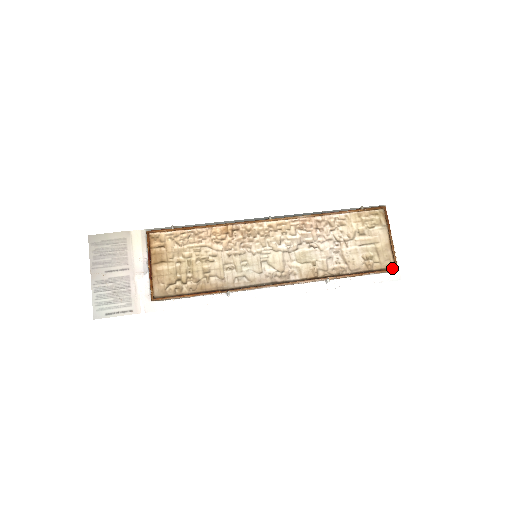
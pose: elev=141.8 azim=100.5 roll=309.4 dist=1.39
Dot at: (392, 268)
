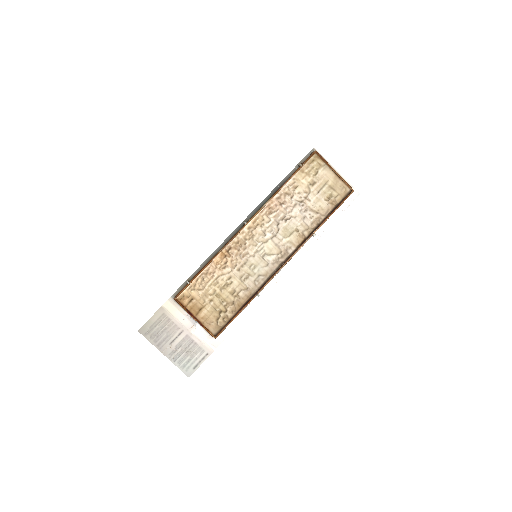
Dot at: (349, 192)
